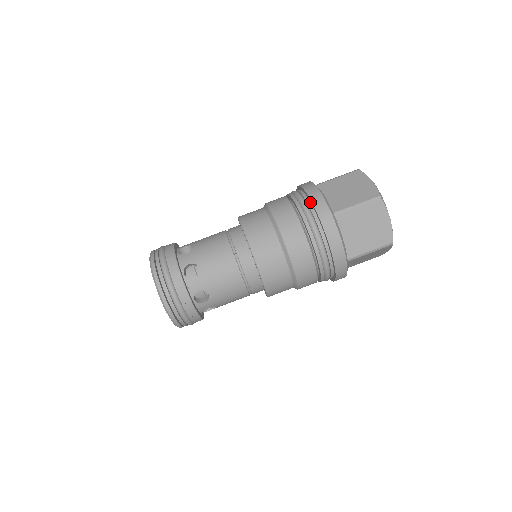
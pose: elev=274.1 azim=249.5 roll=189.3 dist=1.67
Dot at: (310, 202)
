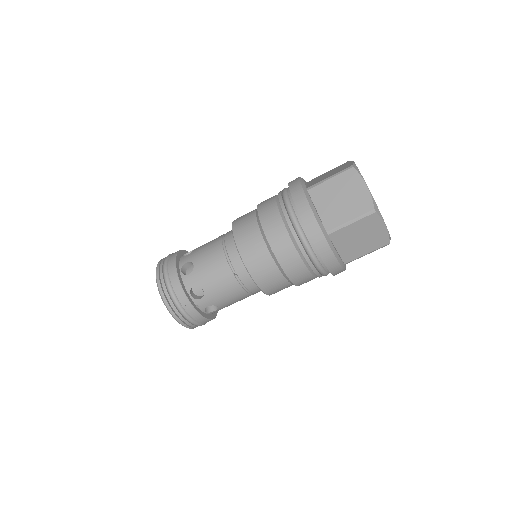
Dot at: (302, 220)
